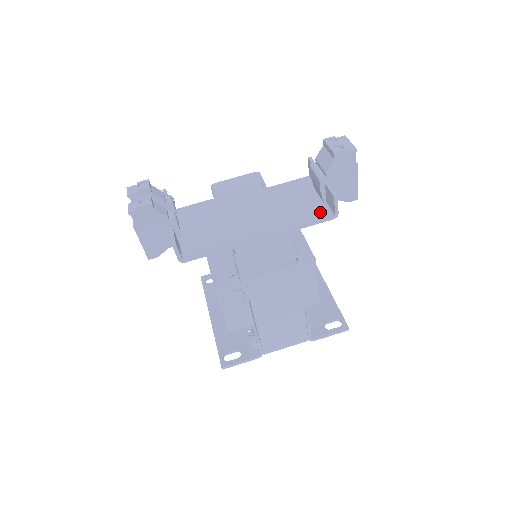
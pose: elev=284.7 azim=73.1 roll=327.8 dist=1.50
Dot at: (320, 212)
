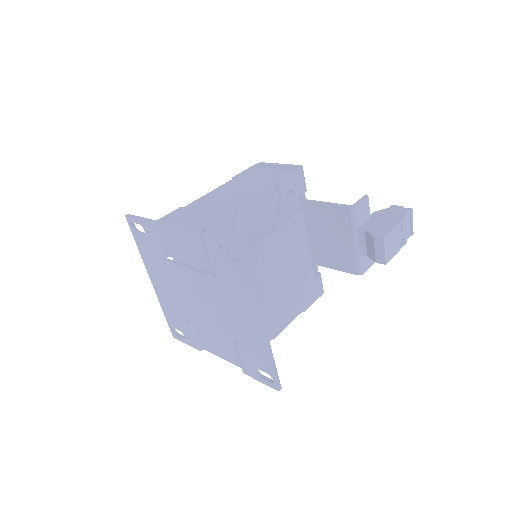
Dot at: (343, 215)
